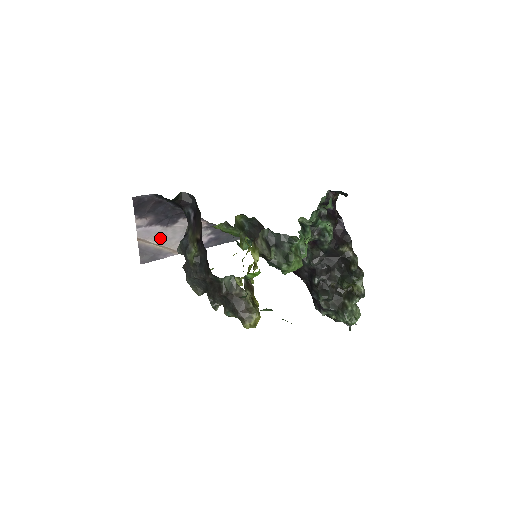
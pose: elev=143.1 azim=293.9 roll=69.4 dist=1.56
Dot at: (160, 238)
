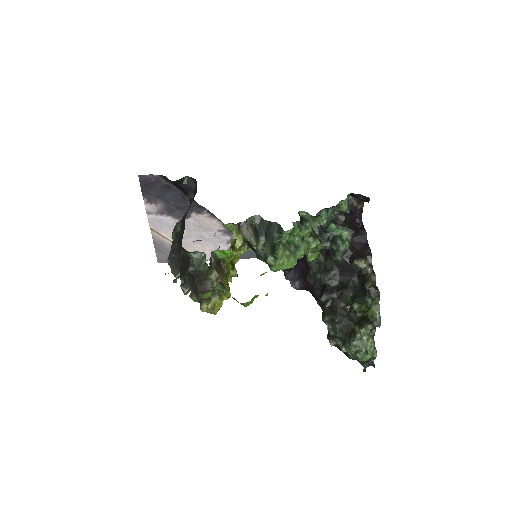
Dot at: occluded
